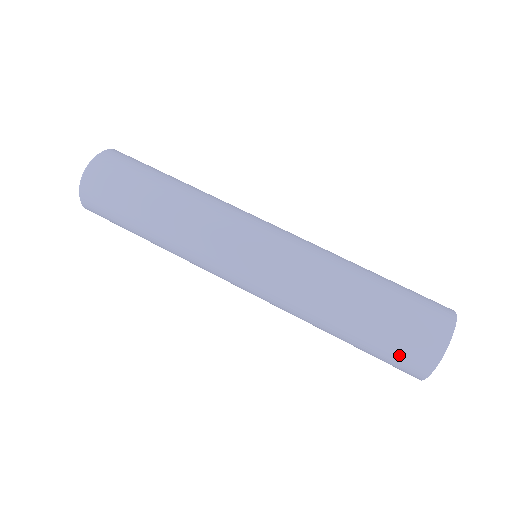
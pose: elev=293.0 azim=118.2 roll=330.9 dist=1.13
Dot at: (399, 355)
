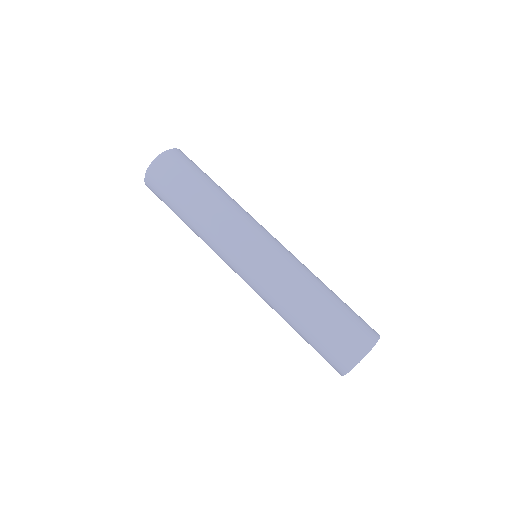
Dot at: (345, 339)
